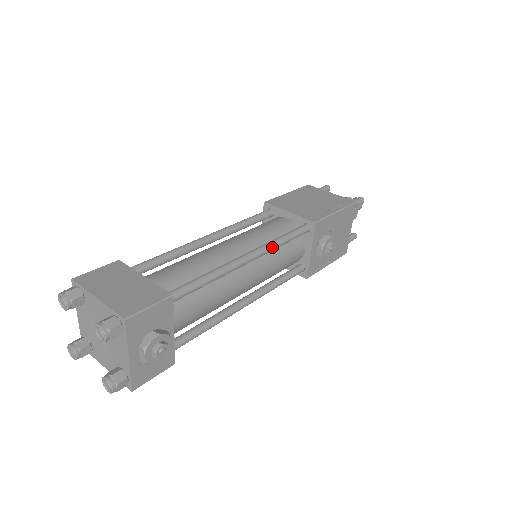
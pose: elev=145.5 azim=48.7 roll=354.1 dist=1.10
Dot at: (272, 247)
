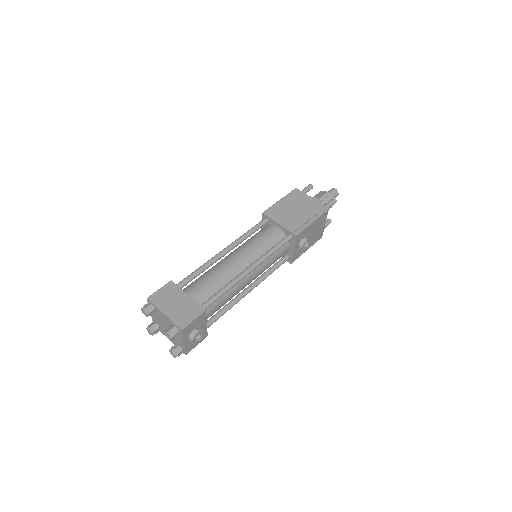
Dot at: (265, 259)
